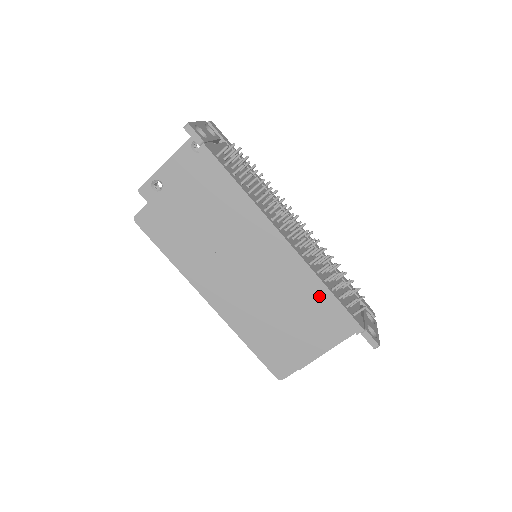
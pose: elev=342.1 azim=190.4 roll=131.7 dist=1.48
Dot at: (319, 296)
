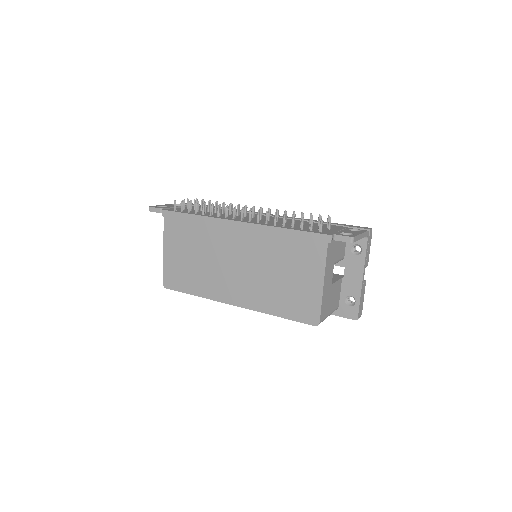
Dot at: (285, 239)
